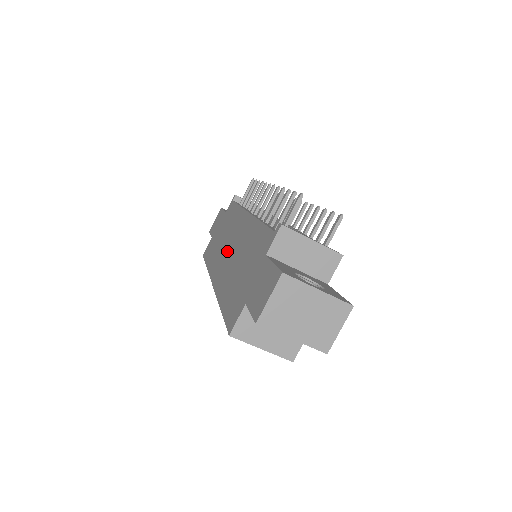
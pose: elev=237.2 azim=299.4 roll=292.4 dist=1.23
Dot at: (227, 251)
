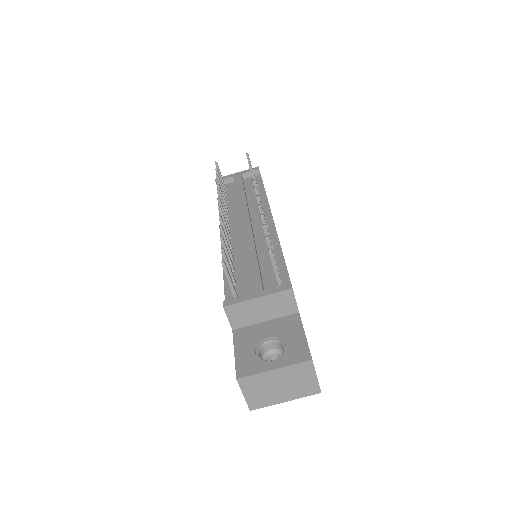
Dot at: occluded
